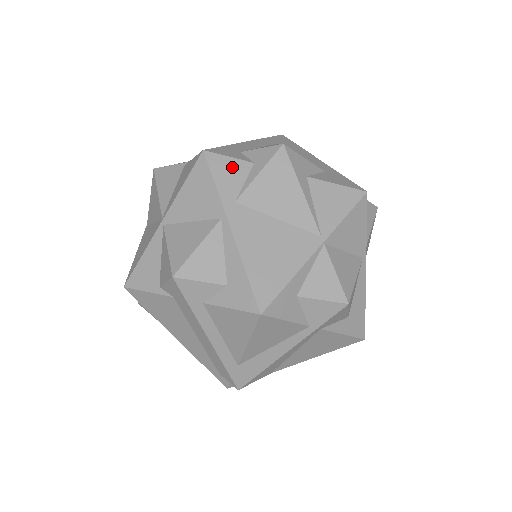
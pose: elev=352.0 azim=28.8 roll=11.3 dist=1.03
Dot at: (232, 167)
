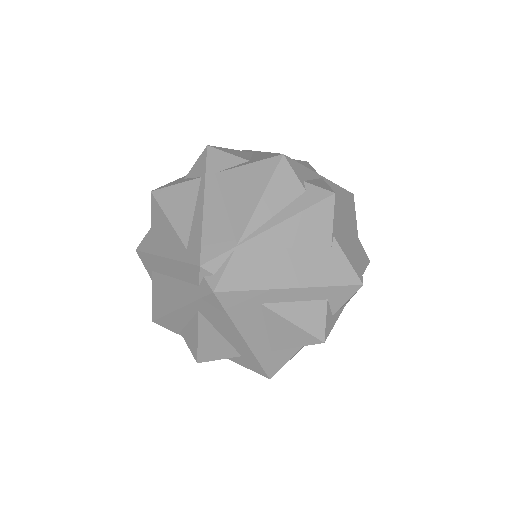
Dot at: occluded
